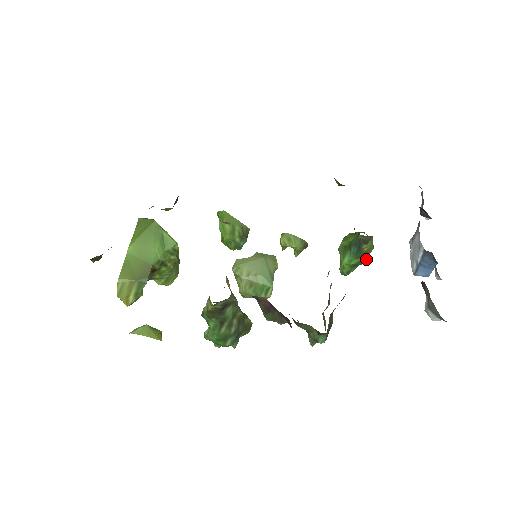
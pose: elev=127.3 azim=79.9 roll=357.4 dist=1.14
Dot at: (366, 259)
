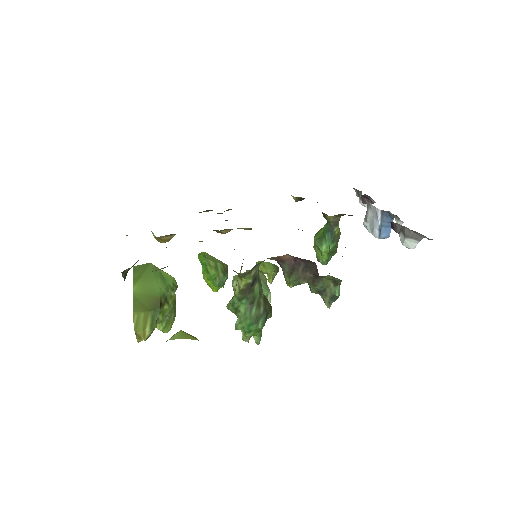
Dot at: (336, 247)
